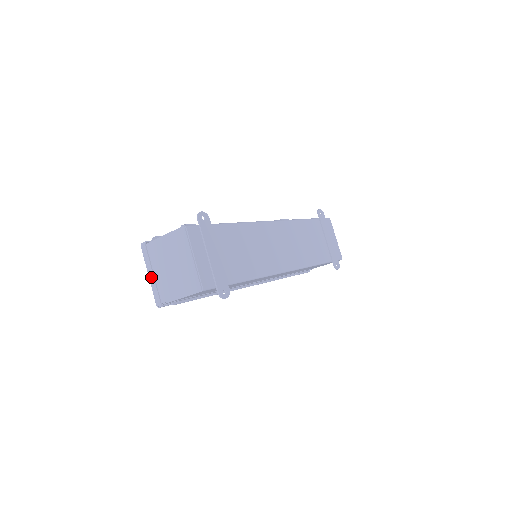
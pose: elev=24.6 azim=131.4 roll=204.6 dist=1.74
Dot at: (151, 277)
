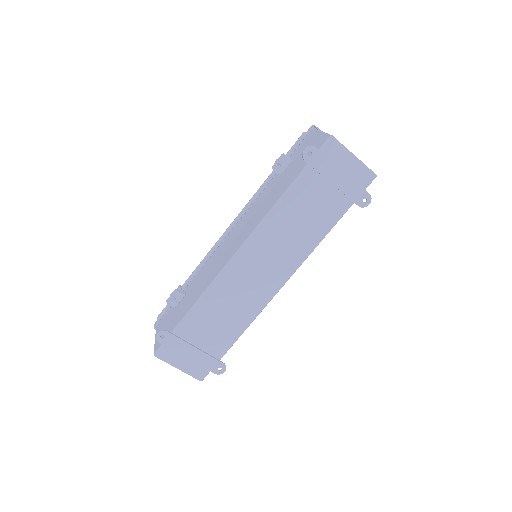
Dot at: occluded
